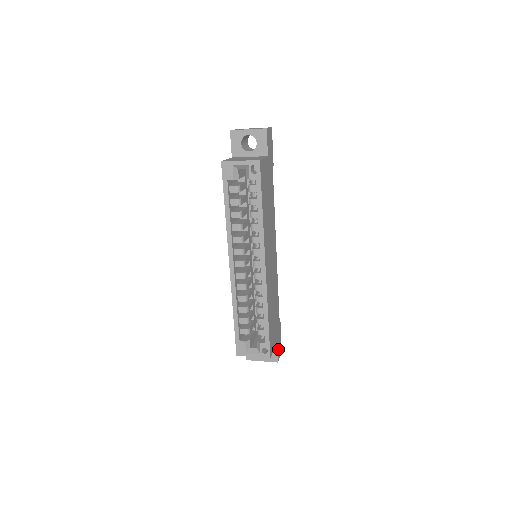
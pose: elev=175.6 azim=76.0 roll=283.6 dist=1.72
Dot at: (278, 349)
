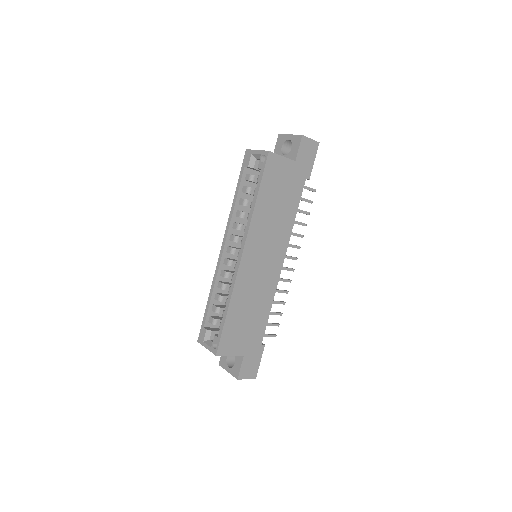
Dot at: (246, 367)
